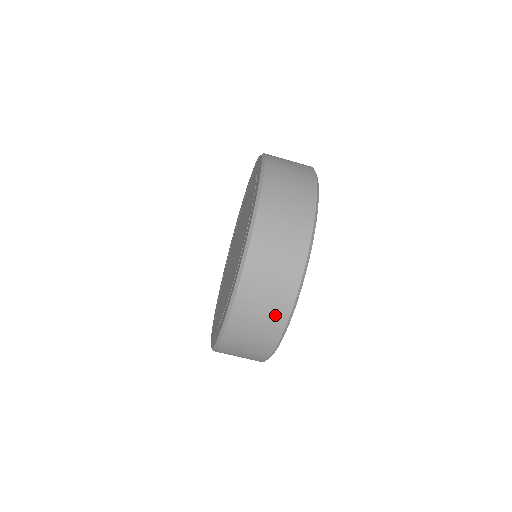
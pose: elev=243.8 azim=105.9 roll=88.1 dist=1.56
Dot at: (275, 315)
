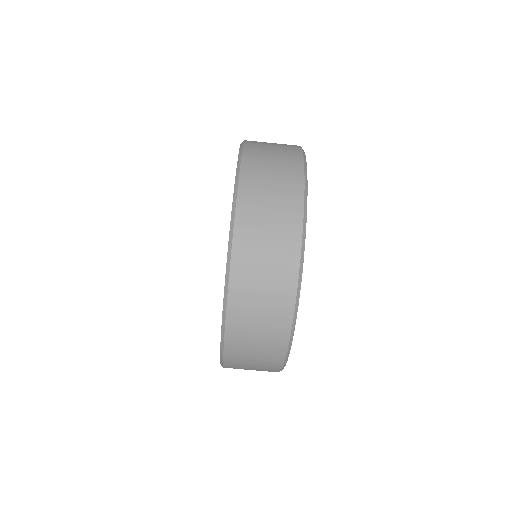
Dot at: (282, 265)
